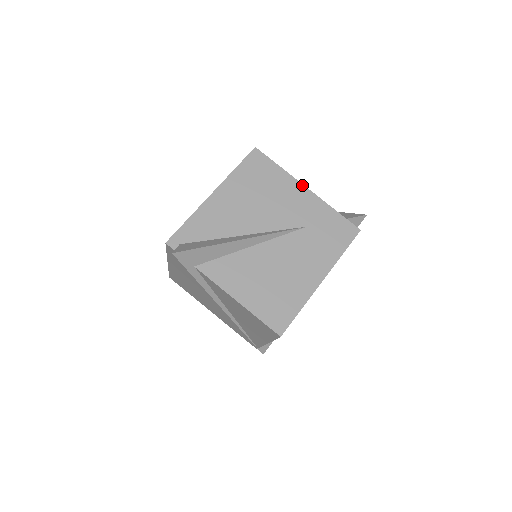
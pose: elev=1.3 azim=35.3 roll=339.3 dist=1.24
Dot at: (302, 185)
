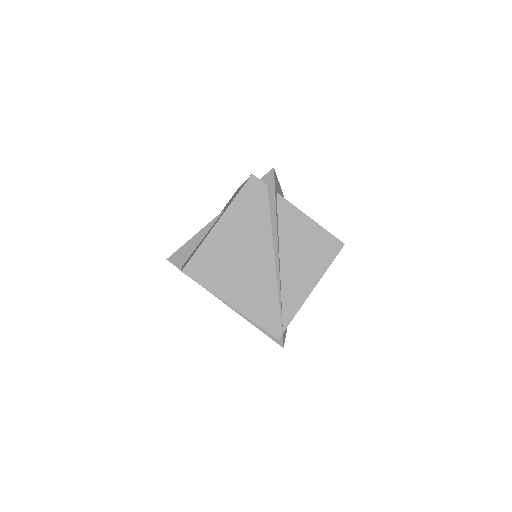
Dot at: occluded
